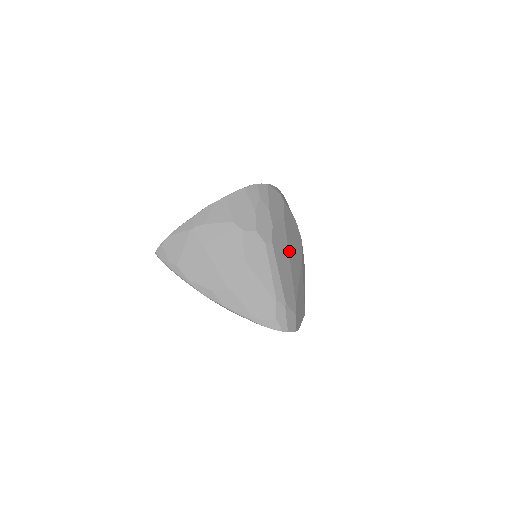
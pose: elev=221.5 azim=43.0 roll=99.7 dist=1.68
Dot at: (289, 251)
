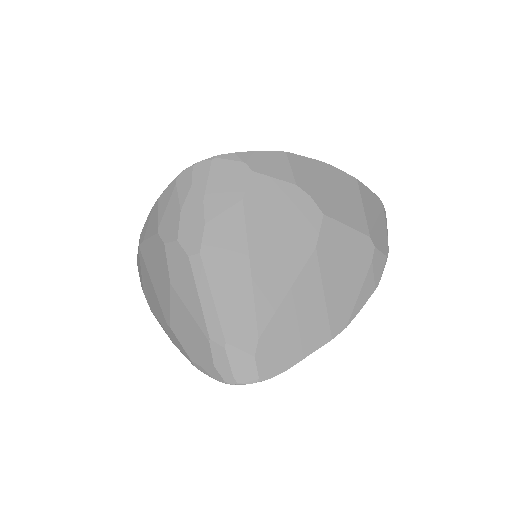
Dot at: (252, 253)
